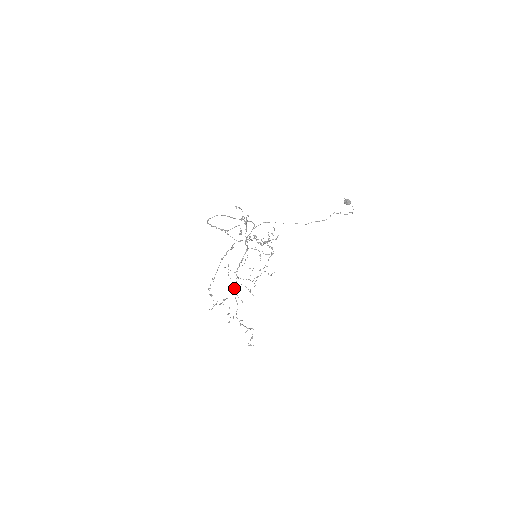
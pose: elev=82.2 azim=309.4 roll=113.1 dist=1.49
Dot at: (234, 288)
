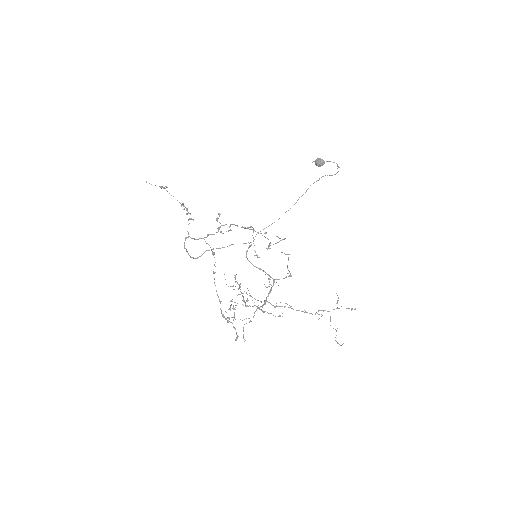
Dot at: occluded
